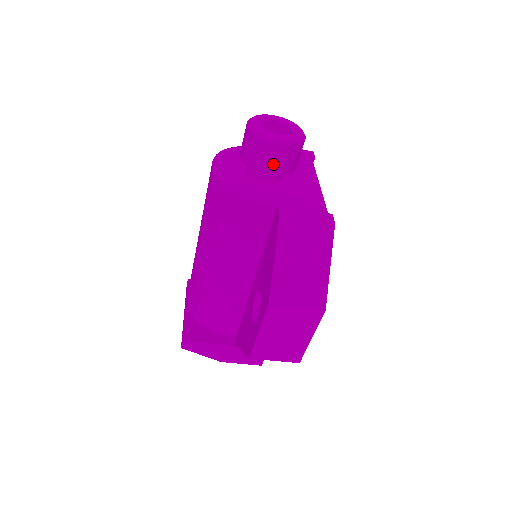
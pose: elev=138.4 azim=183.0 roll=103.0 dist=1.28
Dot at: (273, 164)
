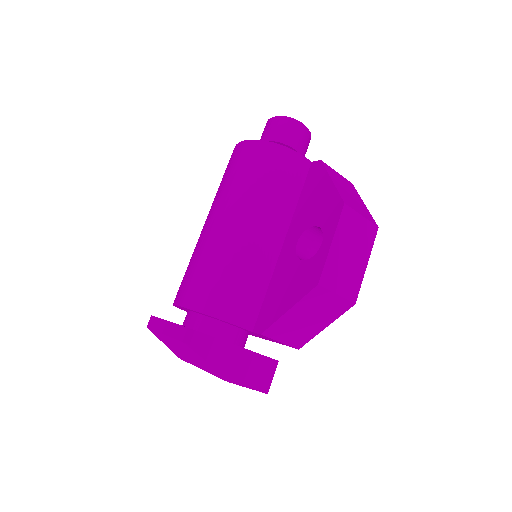
Dot at: (298, 141)
